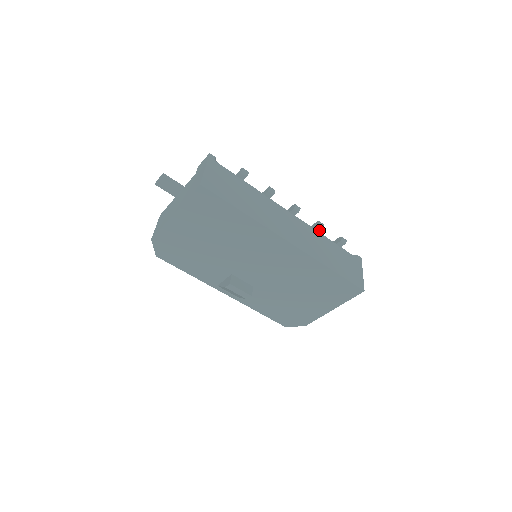
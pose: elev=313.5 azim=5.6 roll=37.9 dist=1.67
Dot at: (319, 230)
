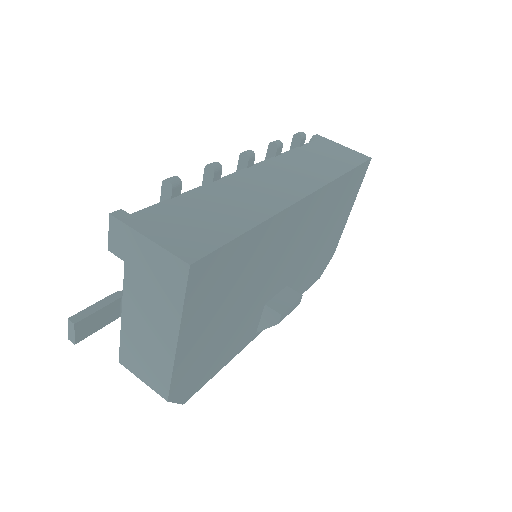
Dot at: (280, 151)
